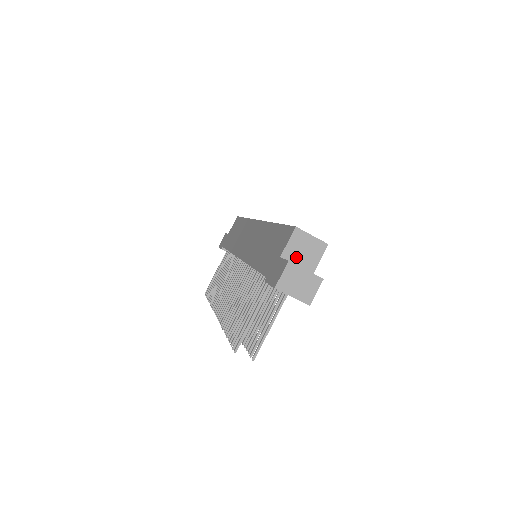
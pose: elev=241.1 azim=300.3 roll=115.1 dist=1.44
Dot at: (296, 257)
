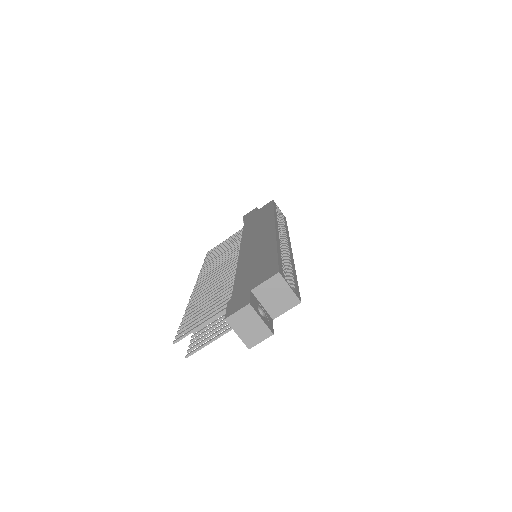
Dot at: (265, 298)
